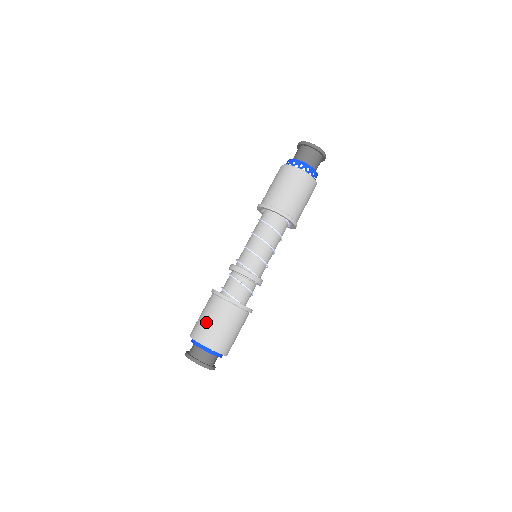
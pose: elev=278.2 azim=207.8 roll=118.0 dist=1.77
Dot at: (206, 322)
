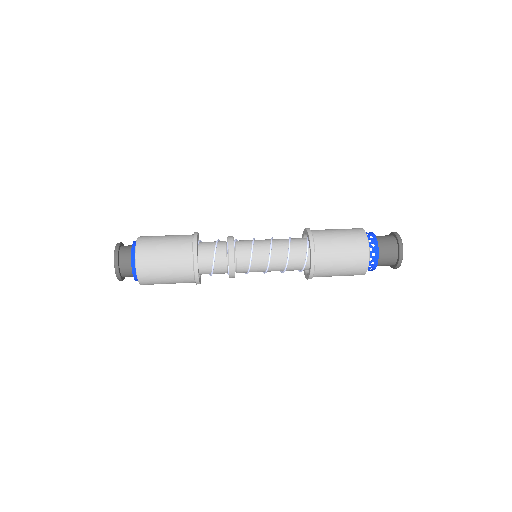
Dot at: occluded
